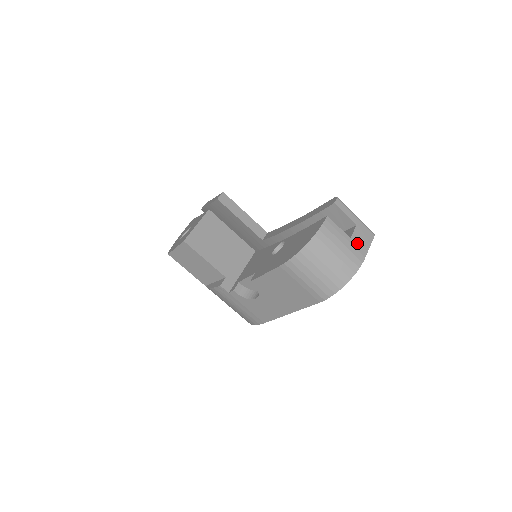
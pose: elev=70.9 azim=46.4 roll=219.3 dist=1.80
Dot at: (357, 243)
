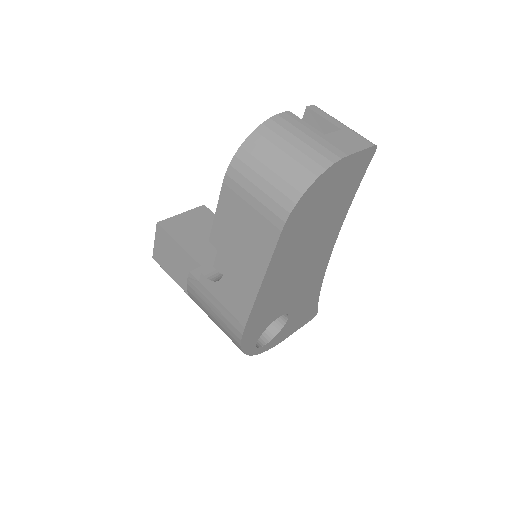
Dot at: (336, 141)
